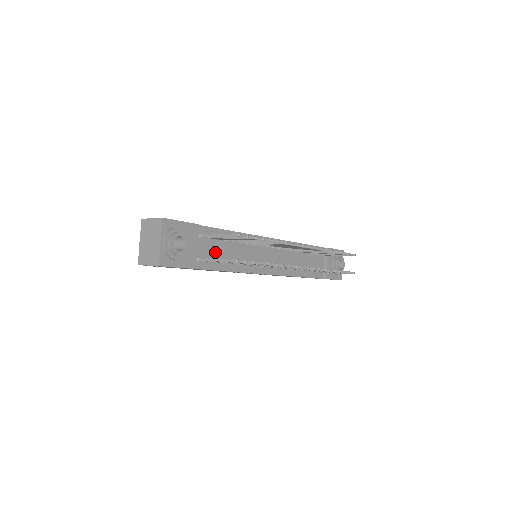
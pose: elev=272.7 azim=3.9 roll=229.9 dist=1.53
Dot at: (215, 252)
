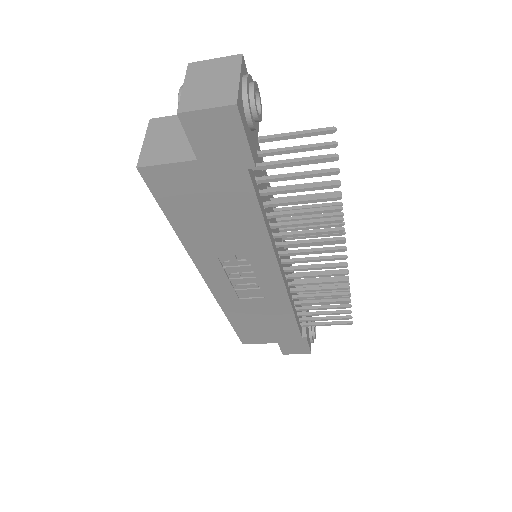
Dot at: occluded
